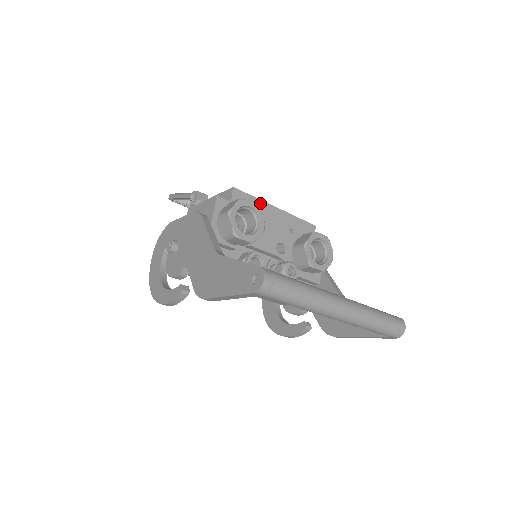
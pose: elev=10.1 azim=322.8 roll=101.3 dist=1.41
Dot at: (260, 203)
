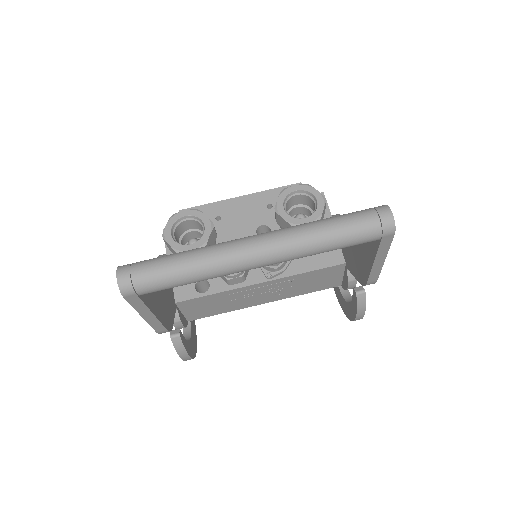
Dot at: (216, 205)
